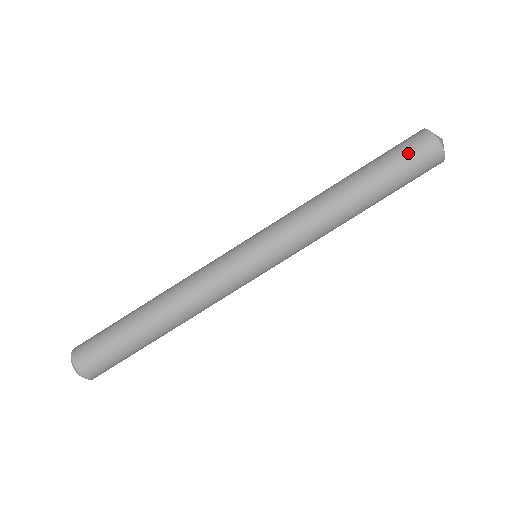
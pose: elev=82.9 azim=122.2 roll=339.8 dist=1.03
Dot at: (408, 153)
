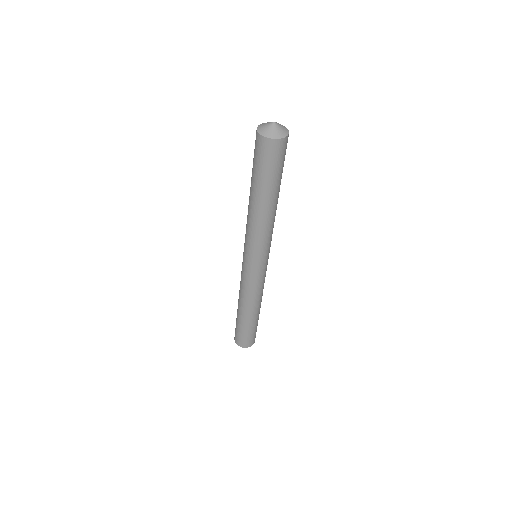
Dot at: (259, 158)
